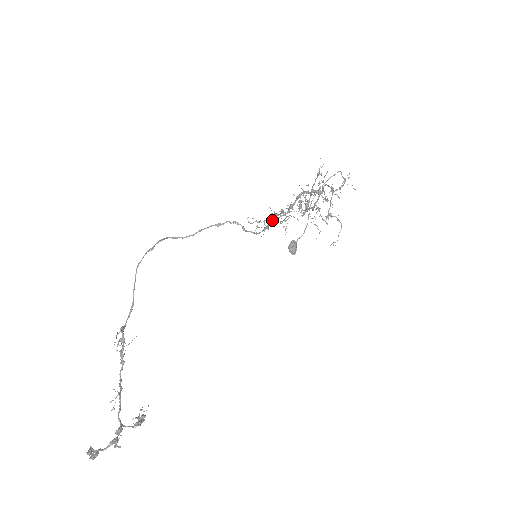
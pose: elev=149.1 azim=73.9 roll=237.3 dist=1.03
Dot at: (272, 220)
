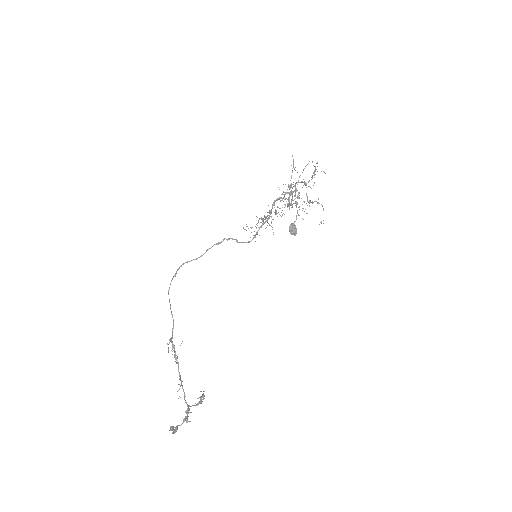
Dot at: (262, 223)
